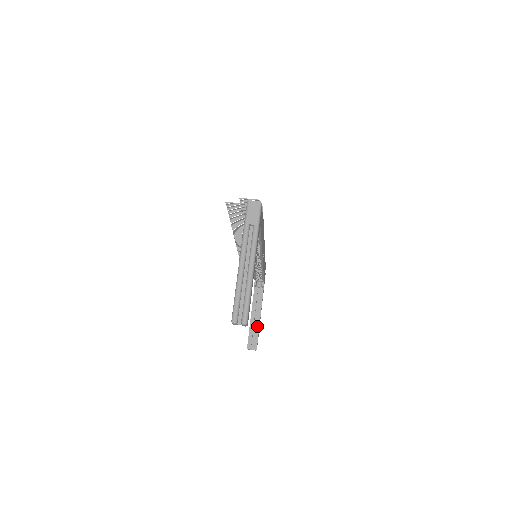
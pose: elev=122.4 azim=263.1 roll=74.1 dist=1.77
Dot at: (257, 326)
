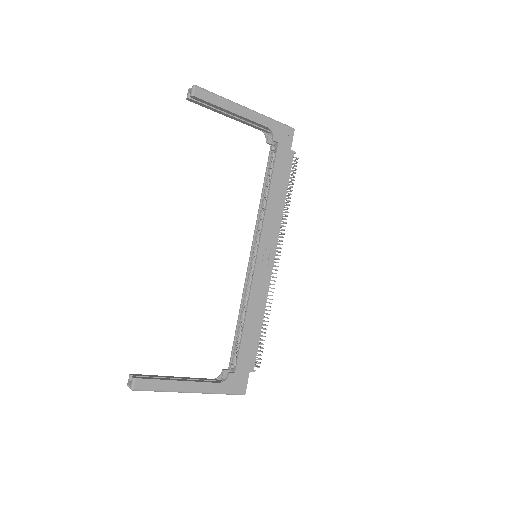
Dot at: (170, 379)
